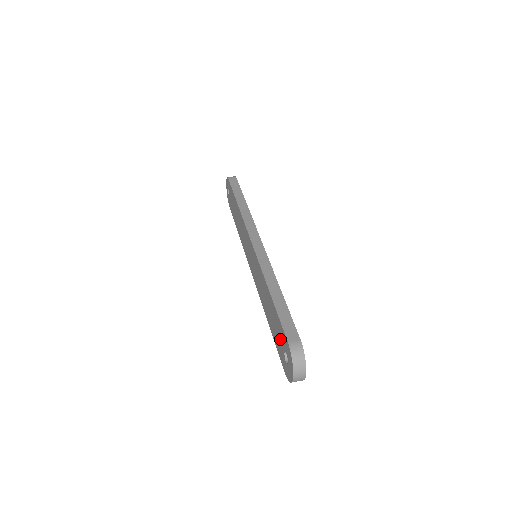
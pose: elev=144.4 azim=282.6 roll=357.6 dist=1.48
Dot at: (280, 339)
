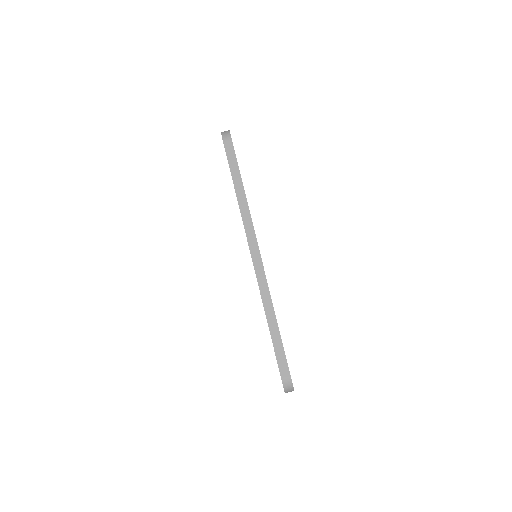
Dot at: occluded
